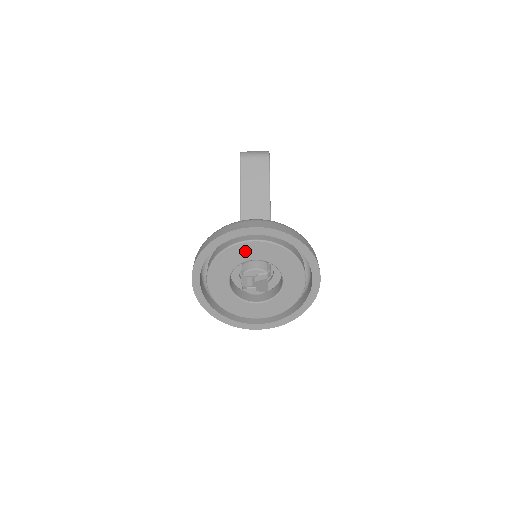
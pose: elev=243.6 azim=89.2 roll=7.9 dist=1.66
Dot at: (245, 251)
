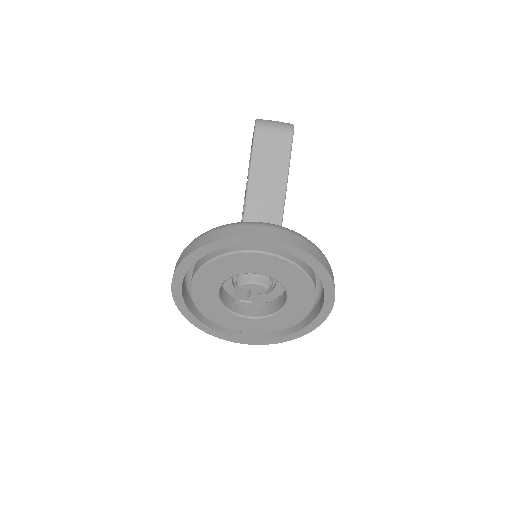
Dot at: (245, 262)
